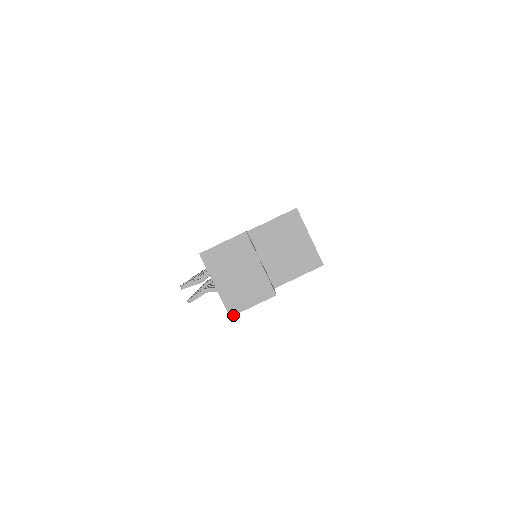
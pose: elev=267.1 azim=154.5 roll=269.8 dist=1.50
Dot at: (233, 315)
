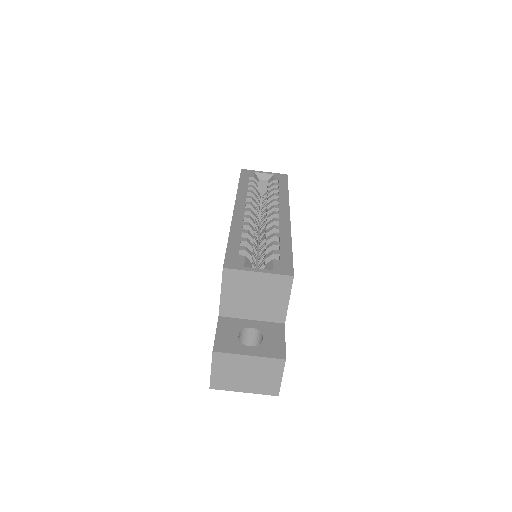
Dot at: (278, 394)
